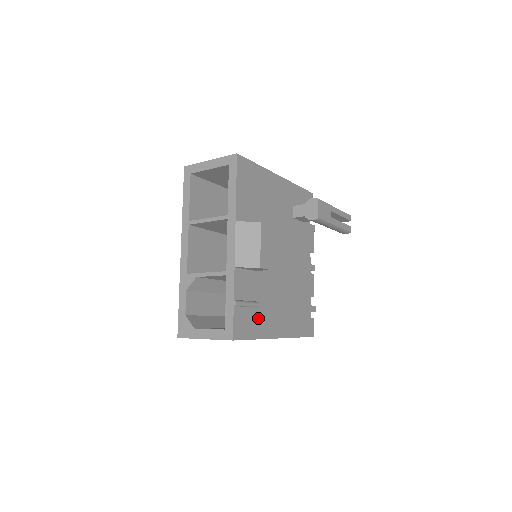
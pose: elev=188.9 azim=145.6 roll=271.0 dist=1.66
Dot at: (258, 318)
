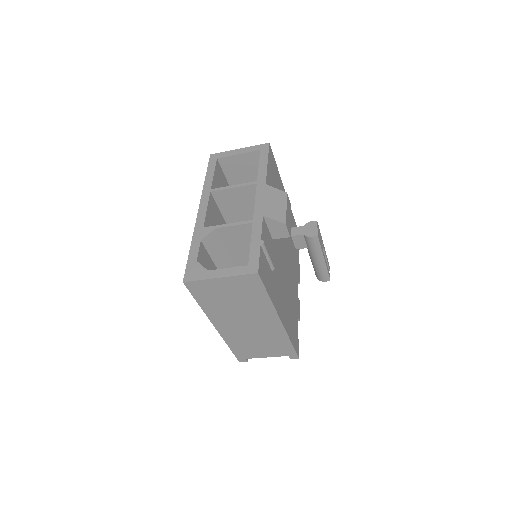
Dot at: (271, 281)
